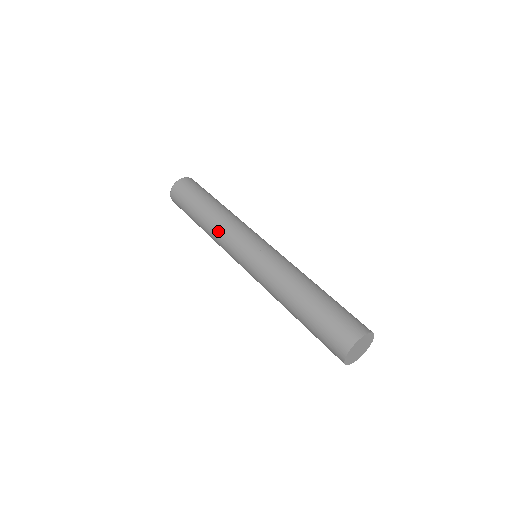
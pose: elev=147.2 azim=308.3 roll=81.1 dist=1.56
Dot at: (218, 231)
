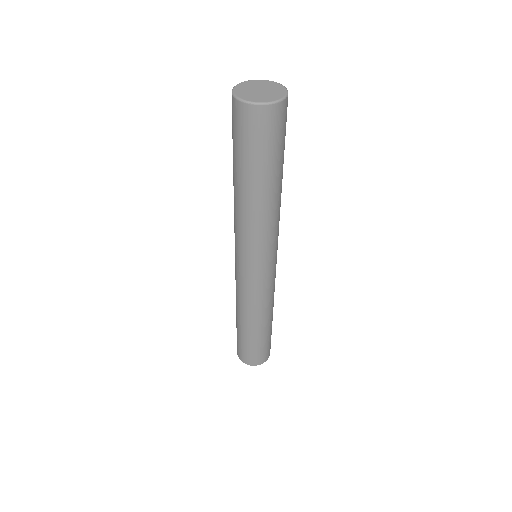
Dot at: (236, 220)
